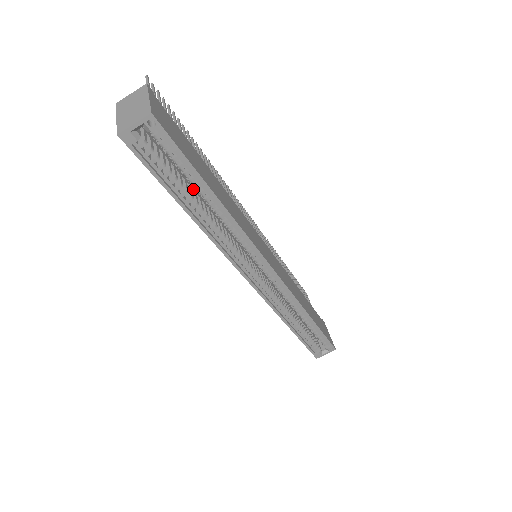
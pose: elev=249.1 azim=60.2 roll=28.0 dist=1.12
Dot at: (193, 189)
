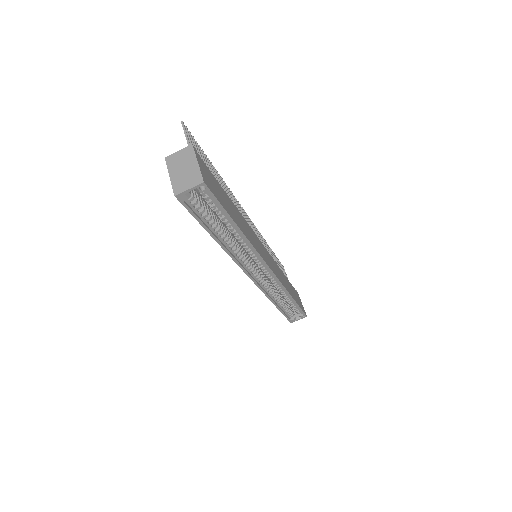
Dot at: (218, 218)
